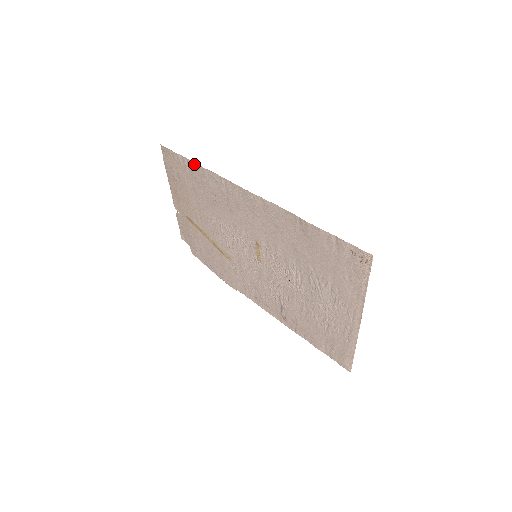
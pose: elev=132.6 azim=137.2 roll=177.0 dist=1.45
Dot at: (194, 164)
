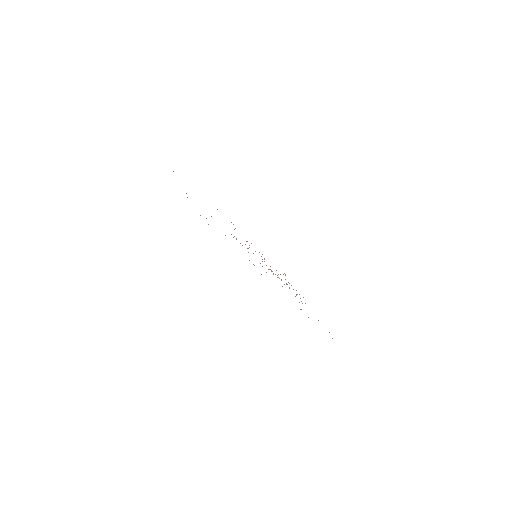
Dot at: occluded
